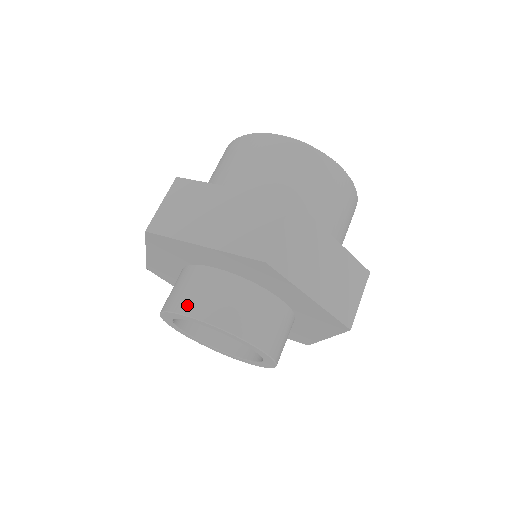
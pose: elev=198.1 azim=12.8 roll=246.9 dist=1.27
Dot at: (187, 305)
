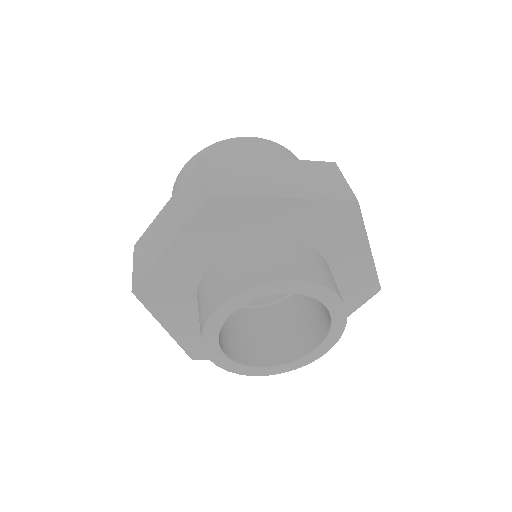
Dot at: (273, 273)
